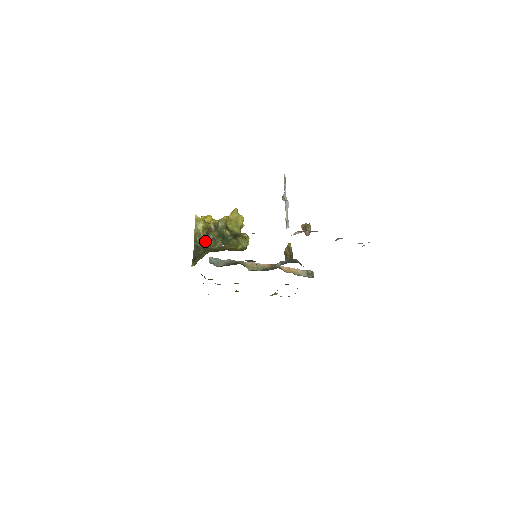
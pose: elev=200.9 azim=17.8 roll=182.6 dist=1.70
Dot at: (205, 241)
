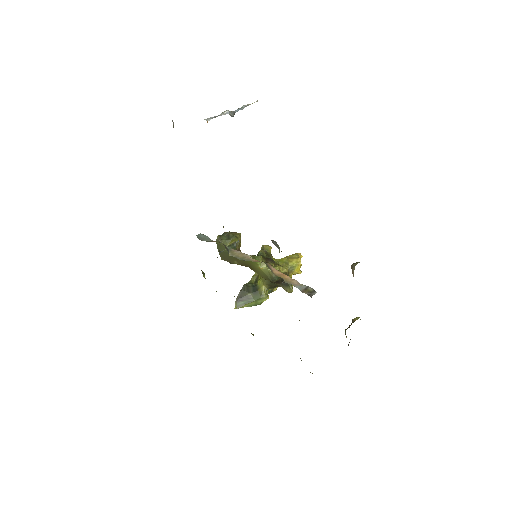
Dot at: (259, 284)
